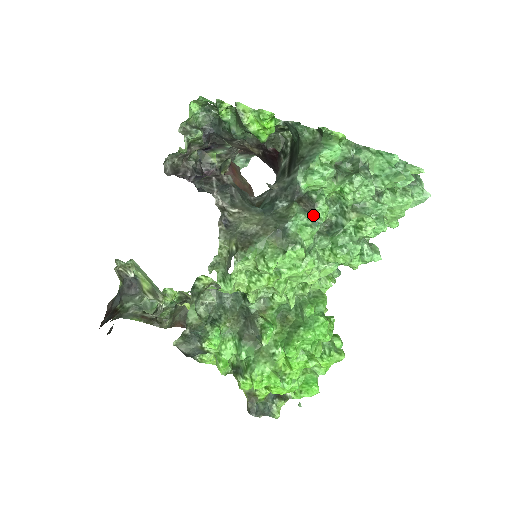
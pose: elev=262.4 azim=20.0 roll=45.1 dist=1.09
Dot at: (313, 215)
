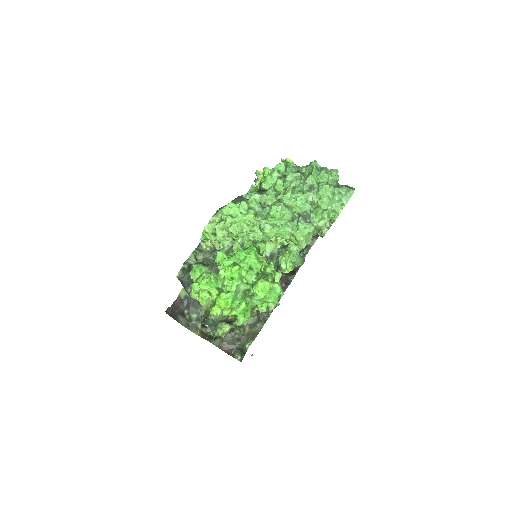
Dot at: (261, 193)
